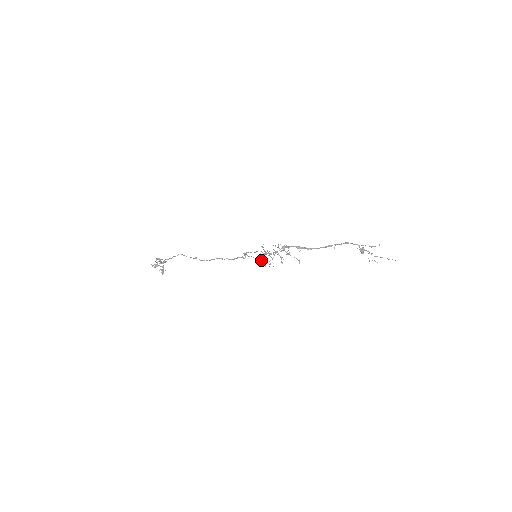
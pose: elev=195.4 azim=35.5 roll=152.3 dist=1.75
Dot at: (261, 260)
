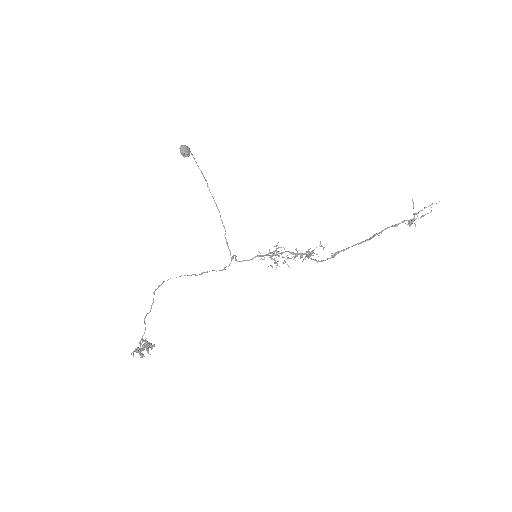
Dot at: occluded
